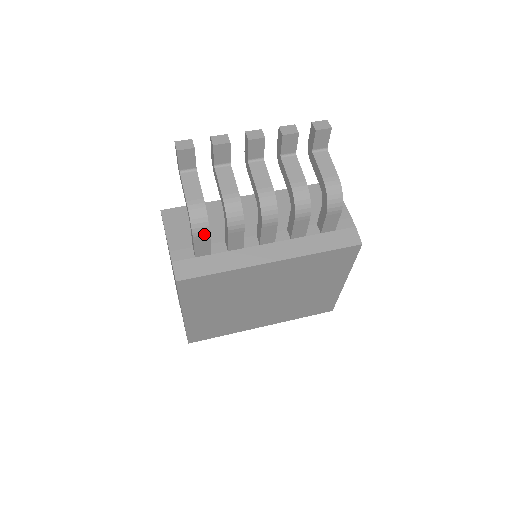
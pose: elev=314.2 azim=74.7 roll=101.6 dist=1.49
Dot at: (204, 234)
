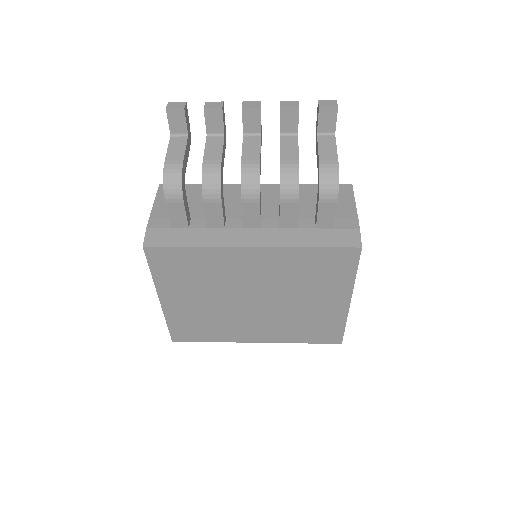
Dot at: (177, 198)
